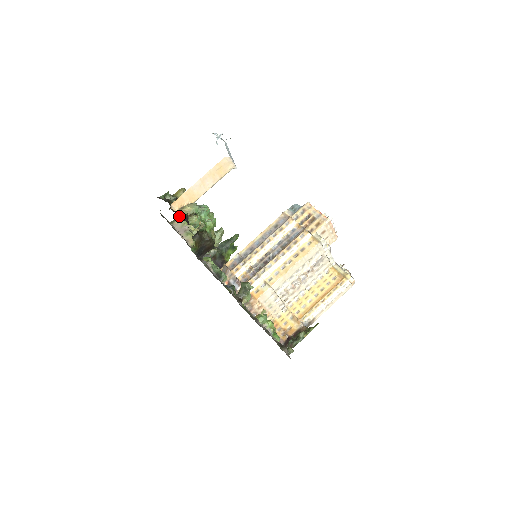
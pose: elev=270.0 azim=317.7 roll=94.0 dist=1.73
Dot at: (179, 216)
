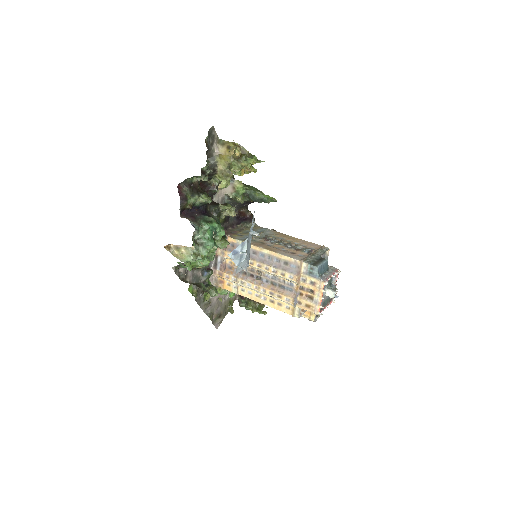
Dot at: (228, 148)
